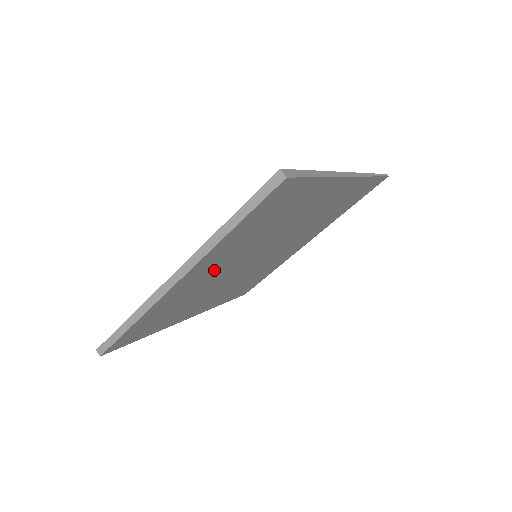
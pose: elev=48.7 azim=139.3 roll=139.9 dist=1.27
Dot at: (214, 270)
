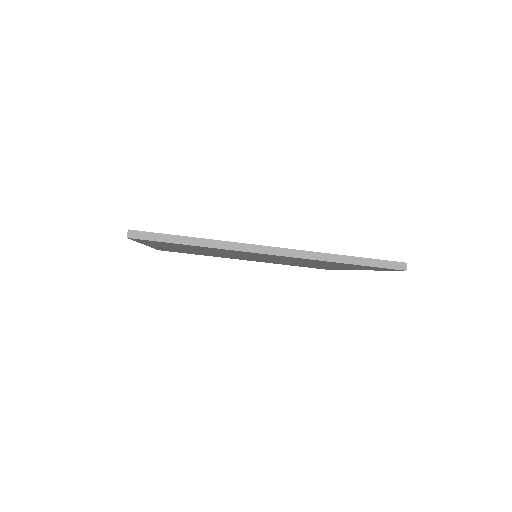
Dot at: (267, 256)
